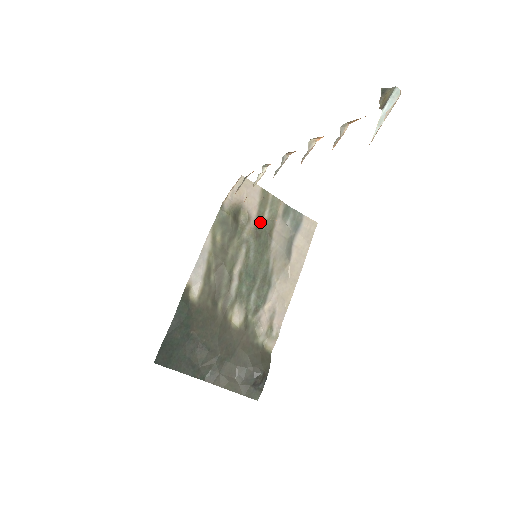
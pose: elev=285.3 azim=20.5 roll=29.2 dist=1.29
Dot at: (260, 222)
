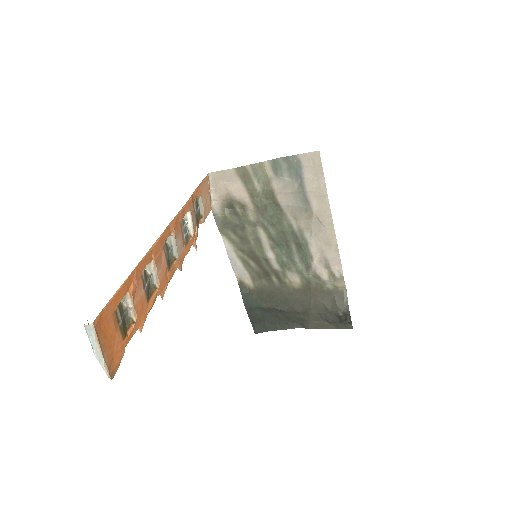
Dot at: (257, 197)
